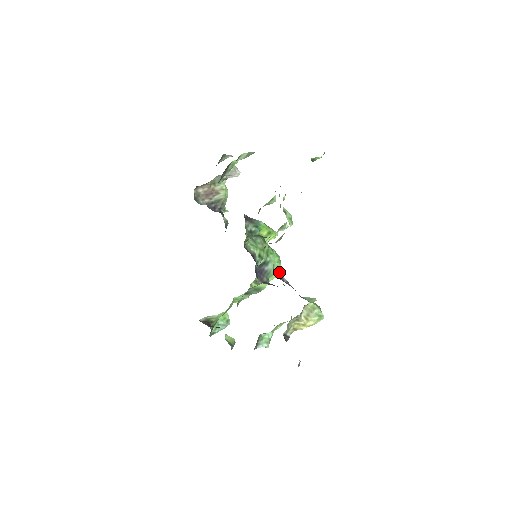
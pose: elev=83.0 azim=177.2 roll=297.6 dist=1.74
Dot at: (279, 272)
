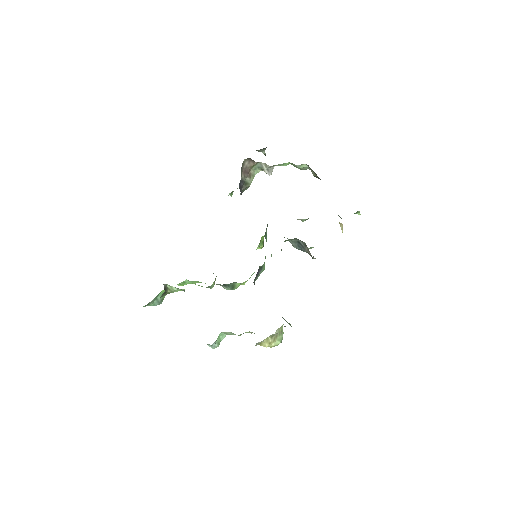
Dot at: occluded
